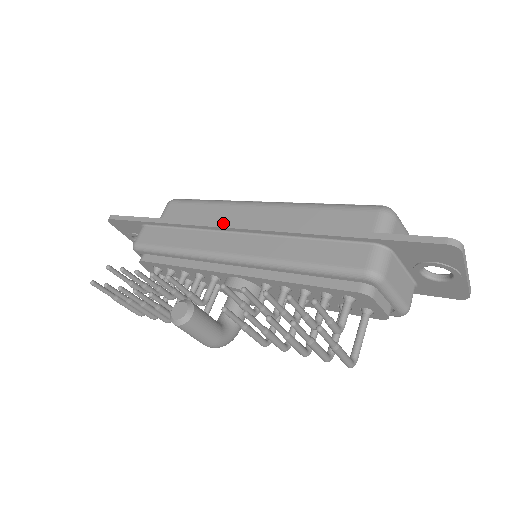
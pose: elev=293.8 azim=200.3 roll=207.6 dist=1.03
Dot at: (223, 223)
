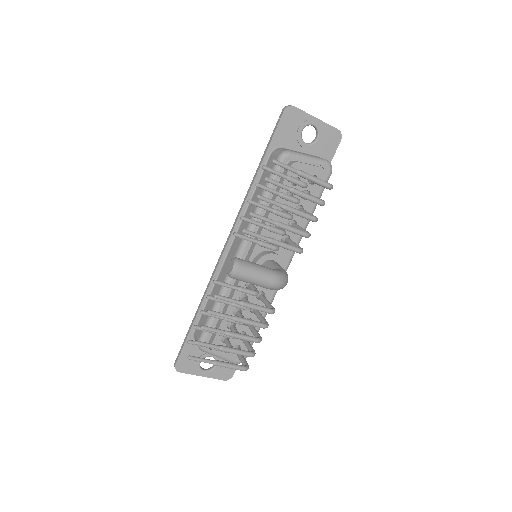
Dot at: (219, 257)
